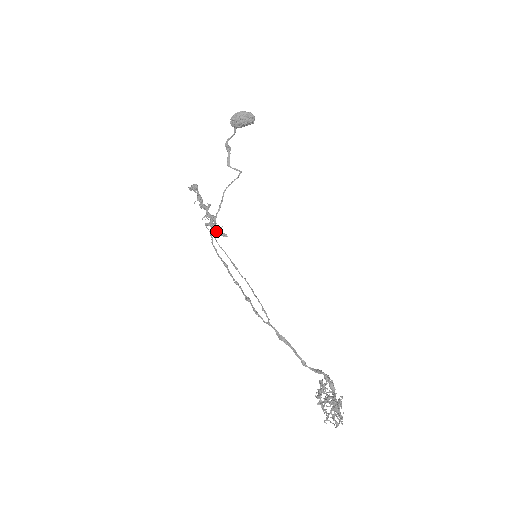
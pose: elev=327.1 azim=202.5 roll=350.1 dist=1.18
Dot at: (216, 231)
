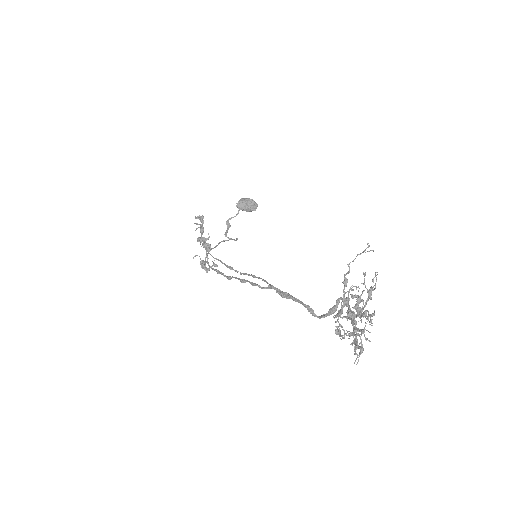
Dot at: (205, 267)
